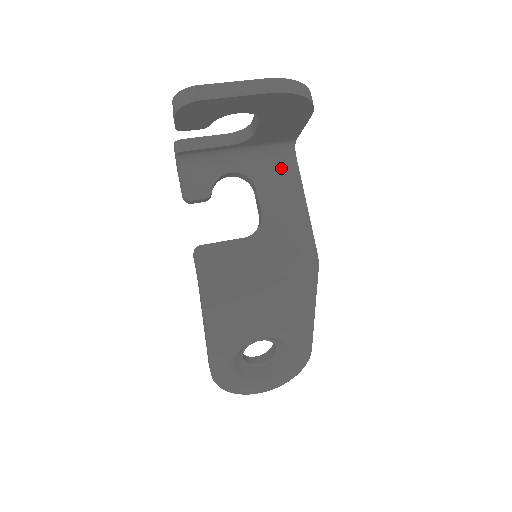
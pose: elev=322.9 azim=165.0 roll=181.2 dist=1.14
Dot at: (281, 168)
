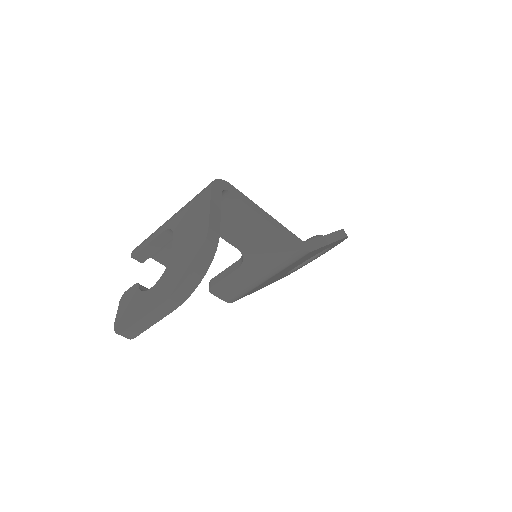
Dot at: (227, 211)
